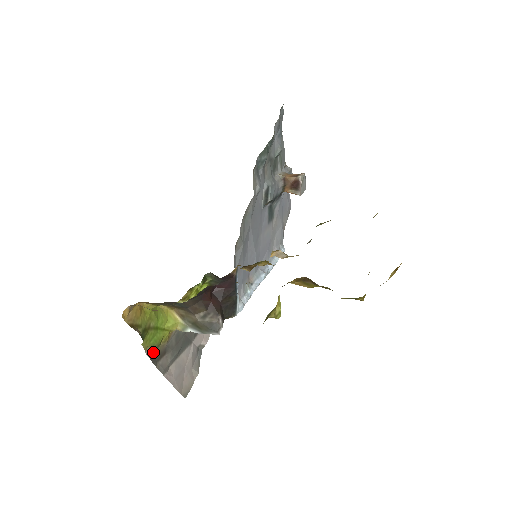
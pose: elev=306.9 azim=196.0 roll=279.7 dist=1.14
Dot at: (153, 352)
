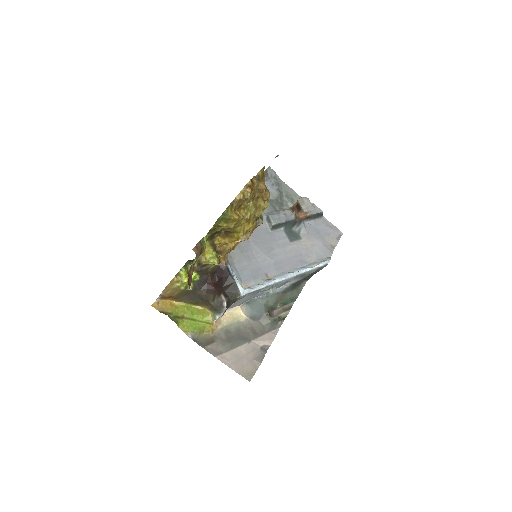
Dot at: (197, 337)
